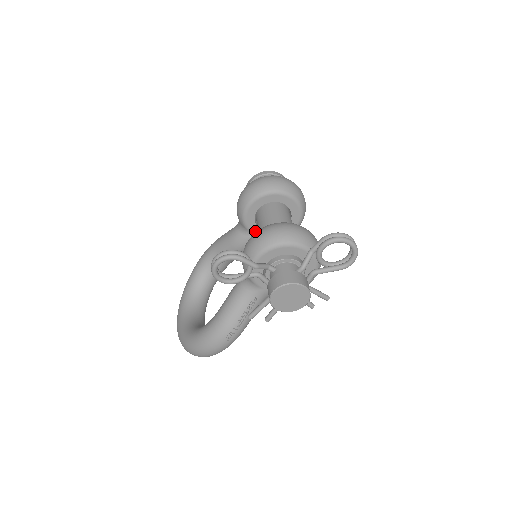
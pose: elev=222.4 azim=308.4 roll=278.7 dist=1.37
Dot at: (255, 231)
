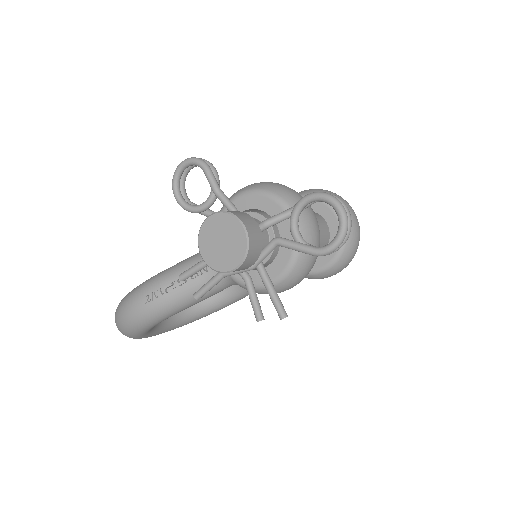
Dot at: occluded
